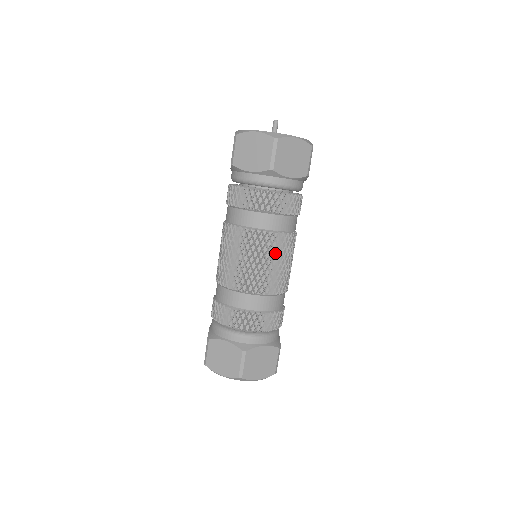
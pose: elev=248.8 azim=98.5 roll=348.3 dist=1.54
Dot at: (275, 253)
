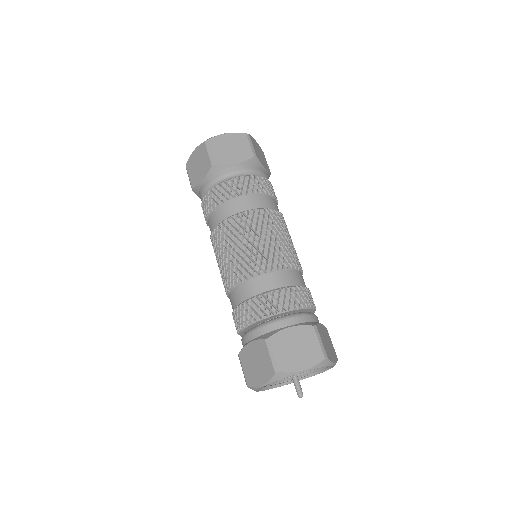
Dot at: (254, 229)
